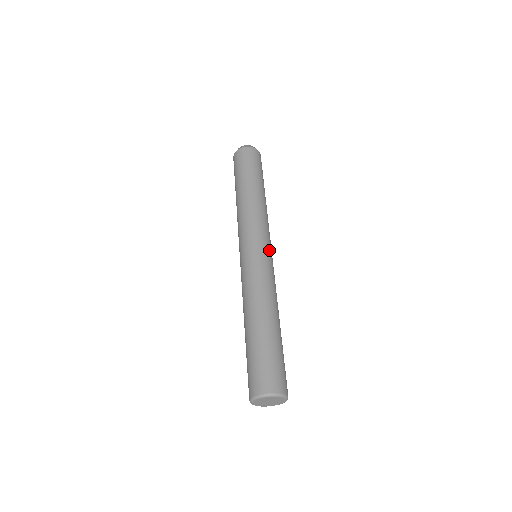
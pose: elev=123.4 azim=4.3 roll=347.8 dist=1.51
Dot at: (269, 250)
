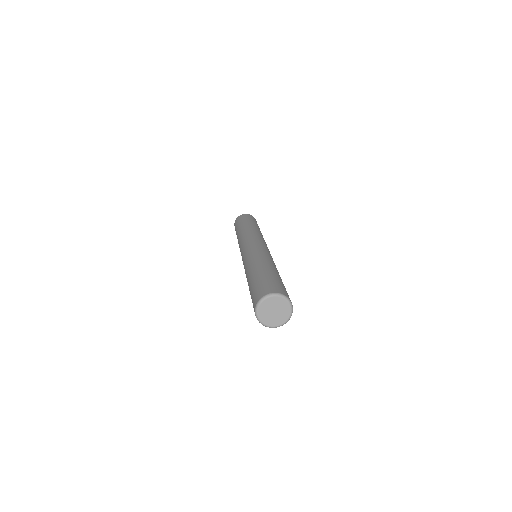
Dot at: (263, 244)
